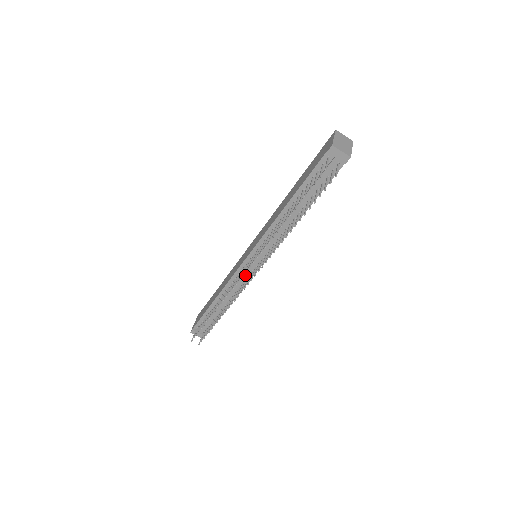
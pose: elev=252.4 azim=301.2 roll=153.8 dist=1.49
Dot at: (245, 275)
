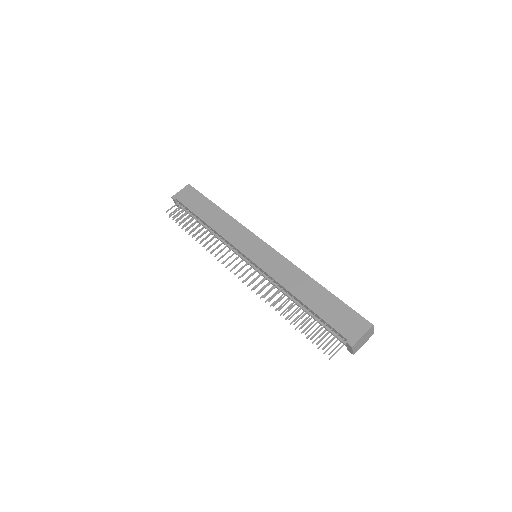
Dot at: (237, 254)
